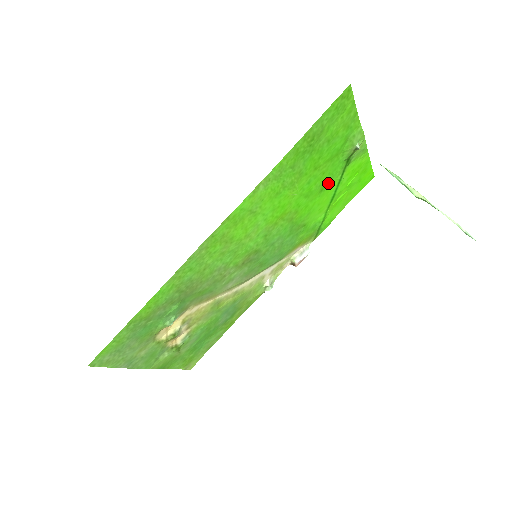
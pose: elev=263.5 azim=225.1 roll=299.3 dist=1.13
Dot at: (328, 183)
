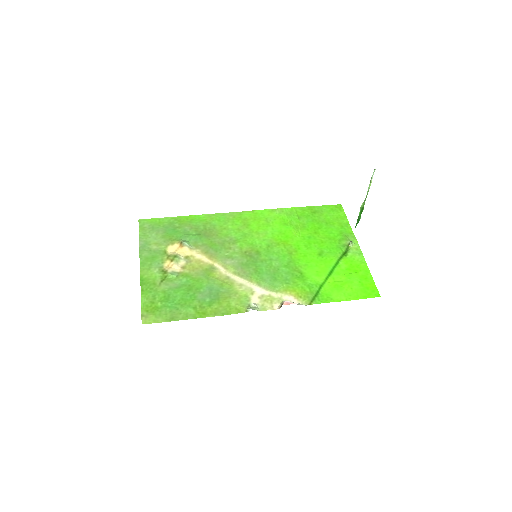
Dot at: (326, 255)
